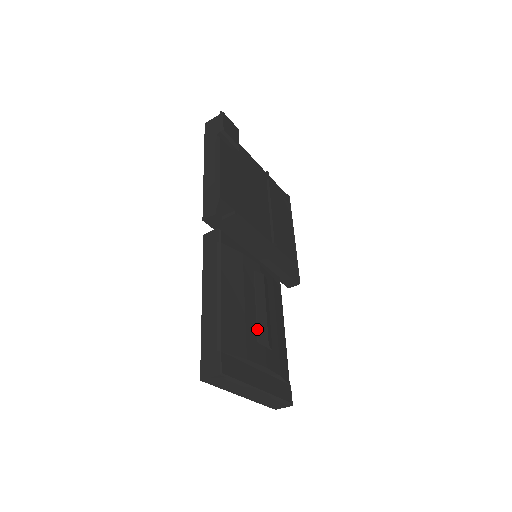
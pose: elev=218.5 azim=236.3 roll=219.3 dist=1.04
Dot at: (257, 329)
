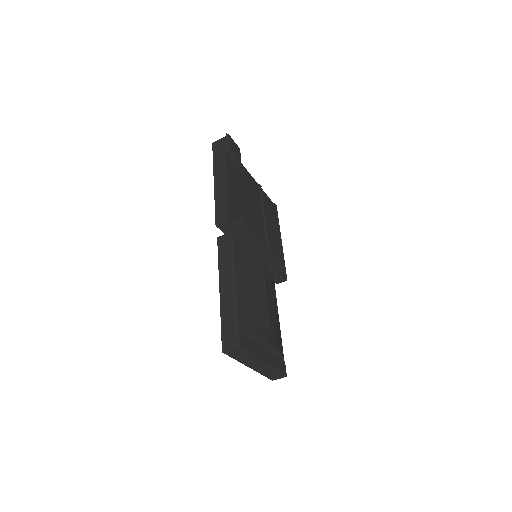
Dot at: (262, 314)
